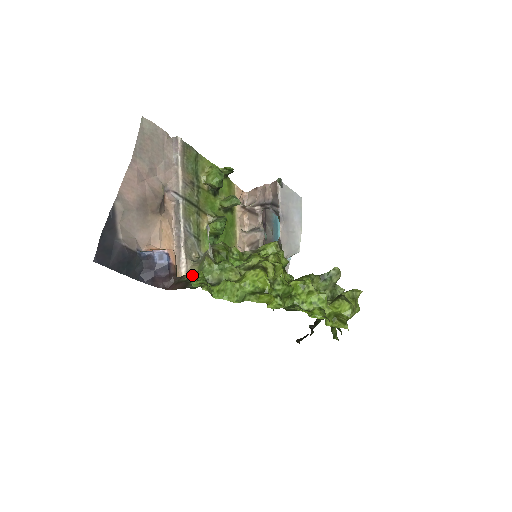
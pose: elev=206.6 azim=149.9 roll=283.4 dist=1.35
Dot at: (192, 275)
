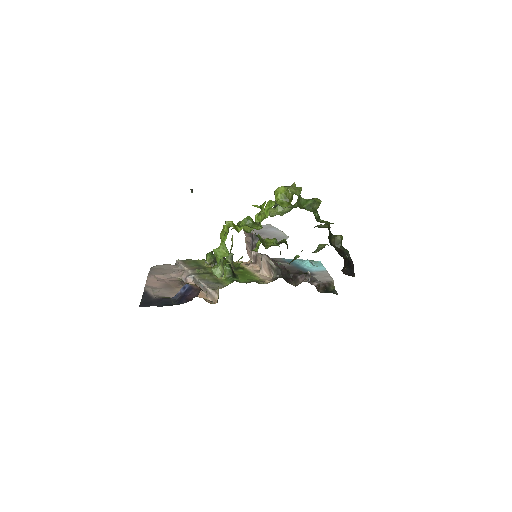
Dot at: occluded
